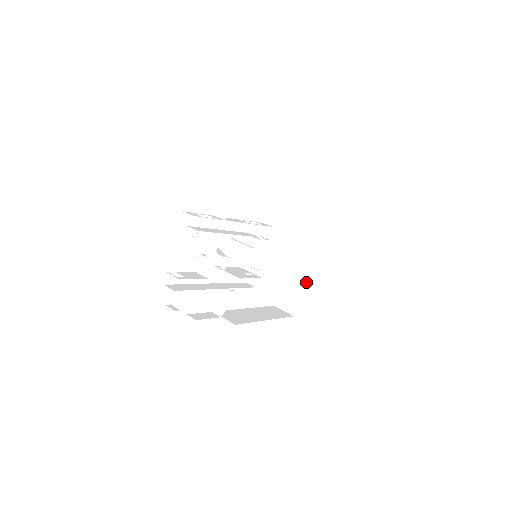
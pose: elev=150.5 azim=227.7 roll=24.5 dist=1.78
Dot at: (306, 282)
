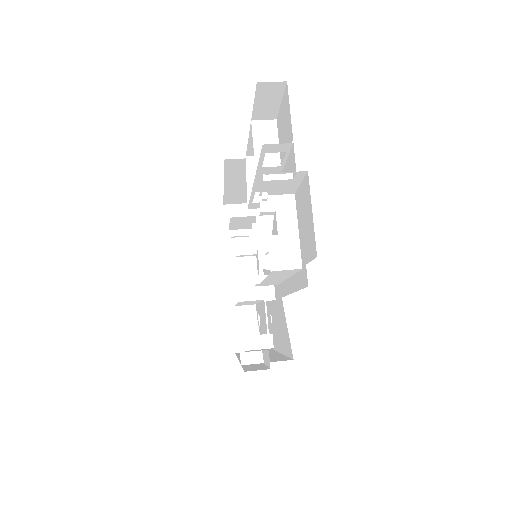
Dot at: occluded
